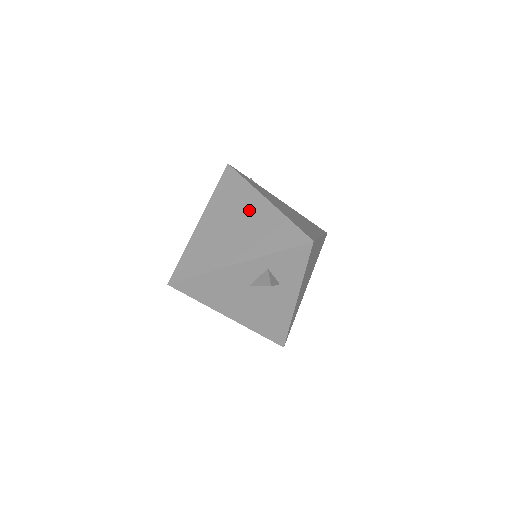
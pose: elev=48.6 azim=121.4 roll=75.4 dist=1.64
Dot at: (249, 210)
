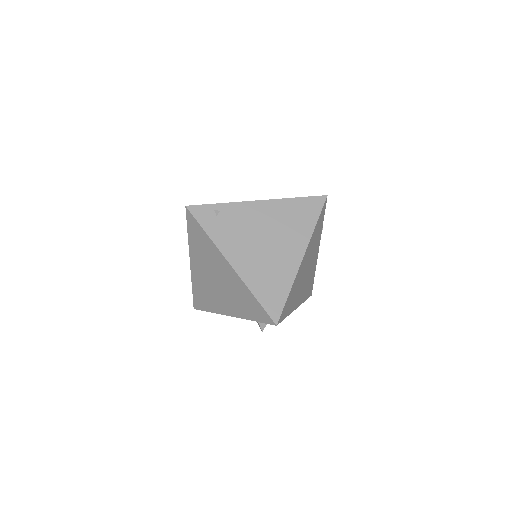
Dot at: (221, 271)
